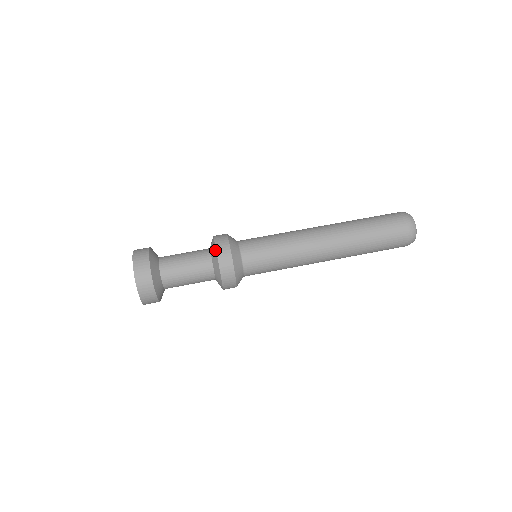
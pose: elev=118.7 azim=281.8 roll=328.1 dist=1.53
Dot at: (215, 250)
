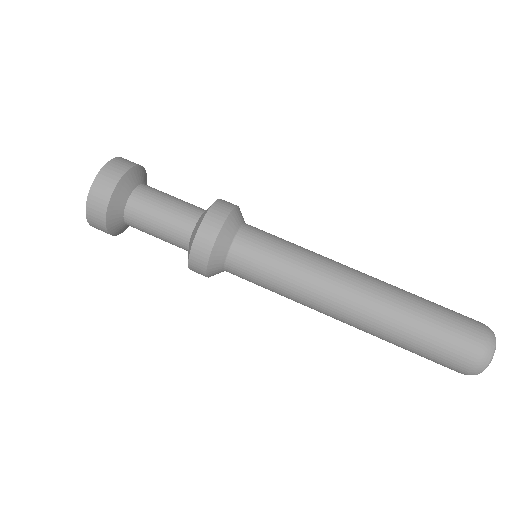
Dot at: occluded
